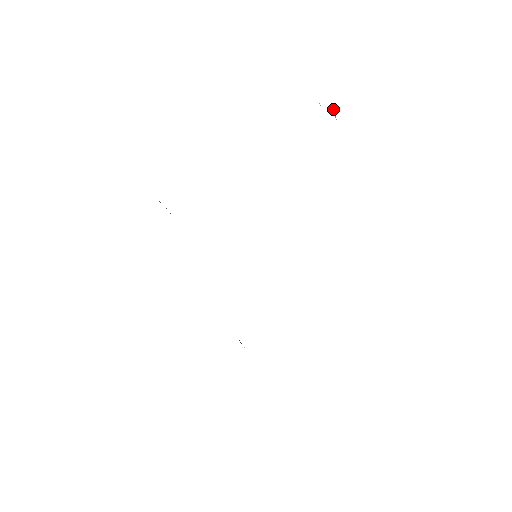
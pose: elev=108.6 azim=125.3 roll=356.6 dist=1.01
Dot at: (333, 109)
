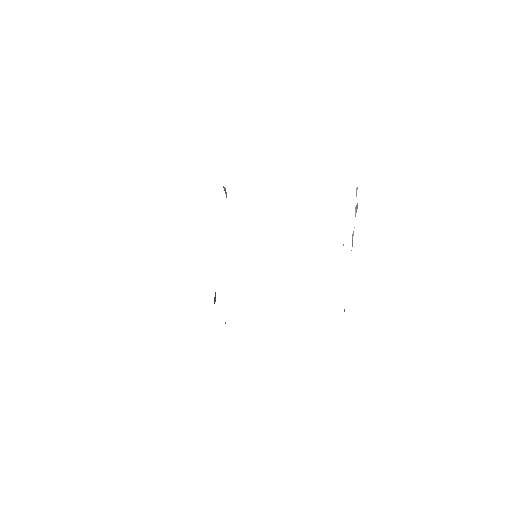
Dot at: occluded
